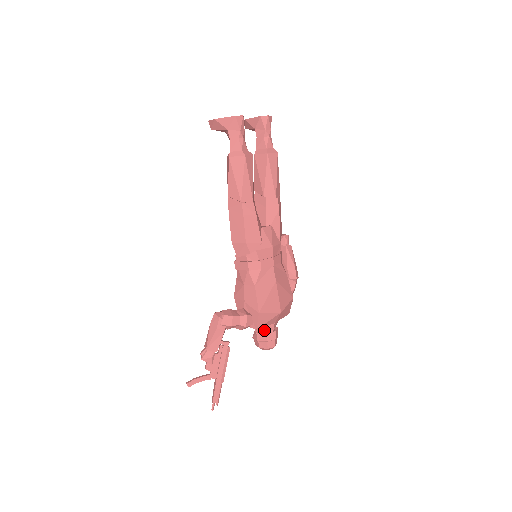
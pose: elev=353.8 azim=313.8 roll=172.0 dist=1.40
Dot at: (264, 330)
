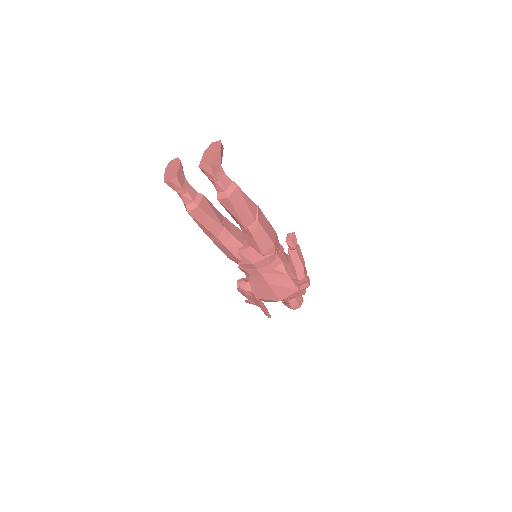
Dot at: occluded
